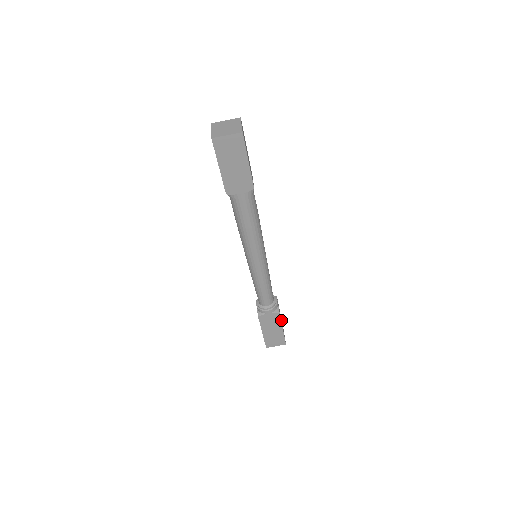
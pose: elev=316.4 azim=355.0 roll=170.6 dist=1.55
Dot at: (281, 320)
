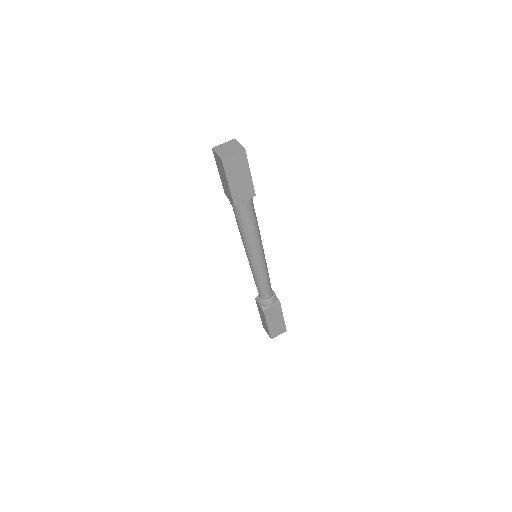
Dot at: occluded
